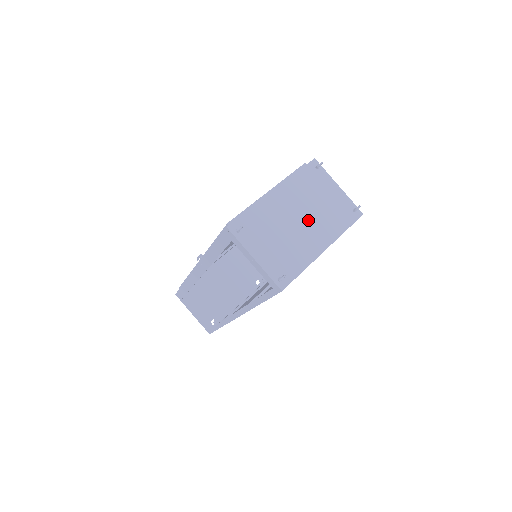
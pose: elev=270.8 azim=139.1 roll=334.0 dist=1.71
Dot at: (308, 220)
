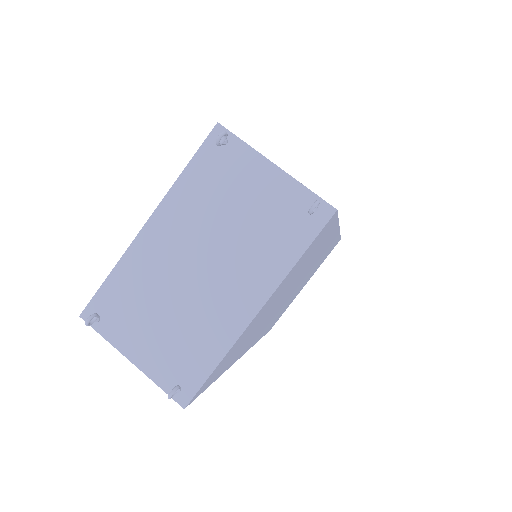
Dot at: (217, 261)
